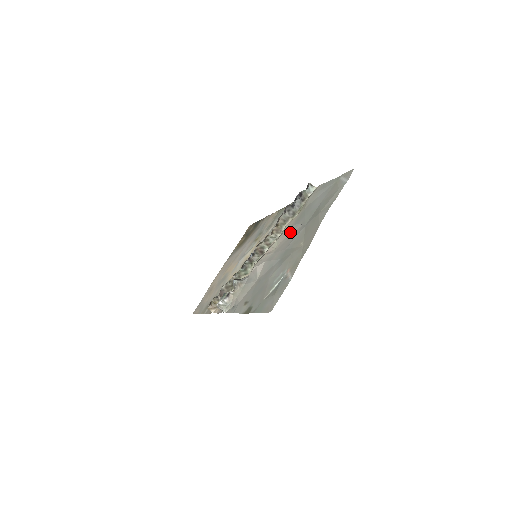
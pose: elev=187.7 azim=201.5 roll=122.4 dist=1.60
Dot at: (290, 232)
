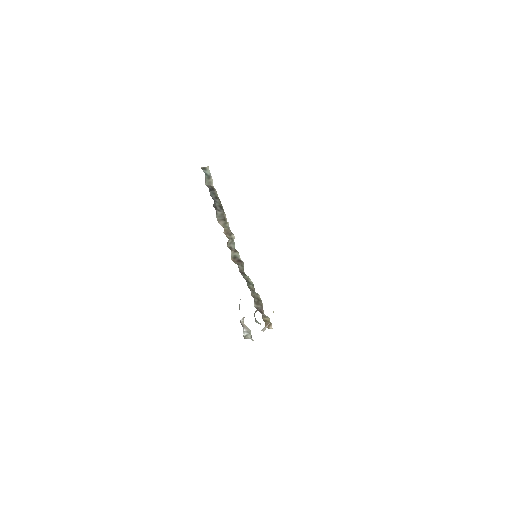
Dot at: occluded
